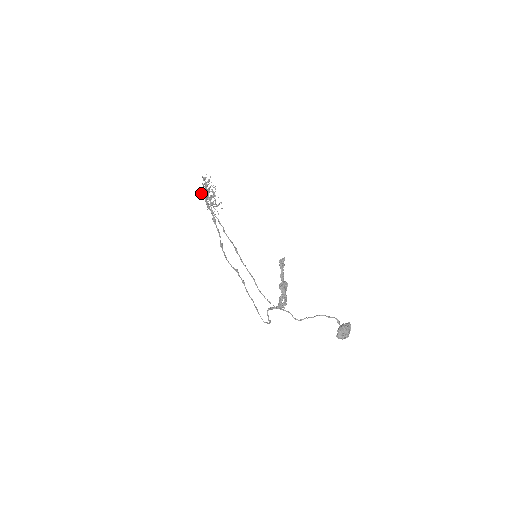
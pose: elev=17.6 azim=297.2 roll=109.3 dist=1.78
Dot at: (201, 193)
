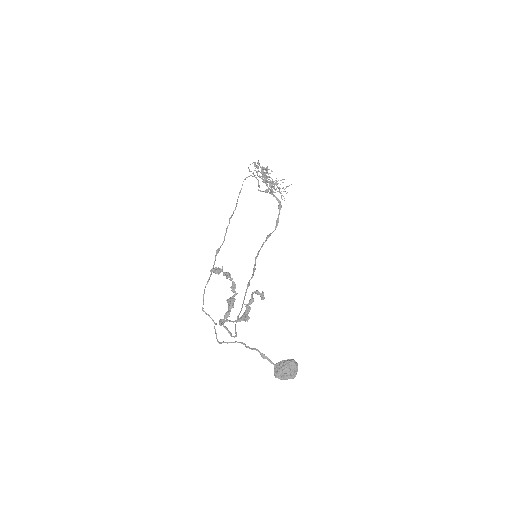
Dot at: occluded
